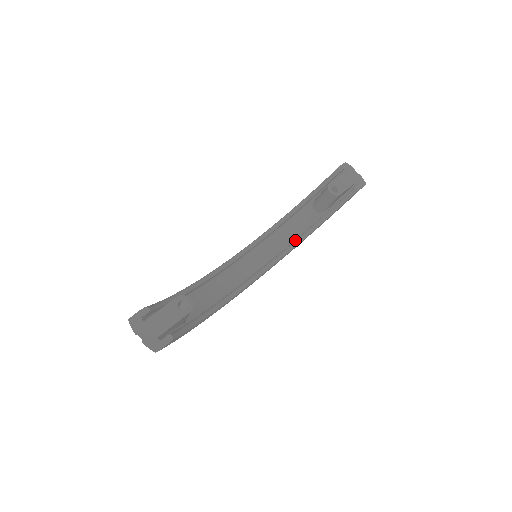
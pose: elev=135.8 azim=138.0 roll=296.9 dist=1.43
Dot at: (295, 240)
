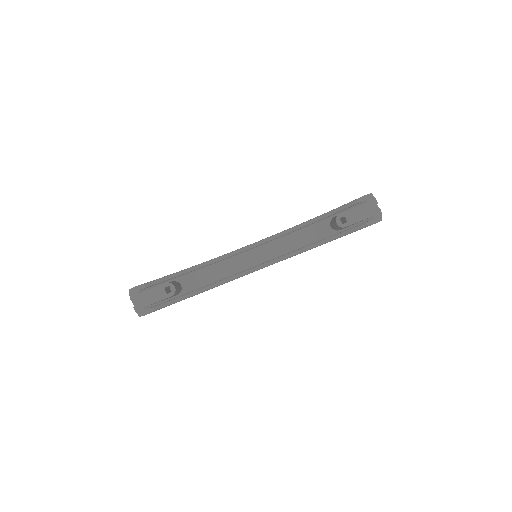
Dot at: (303, 247)
